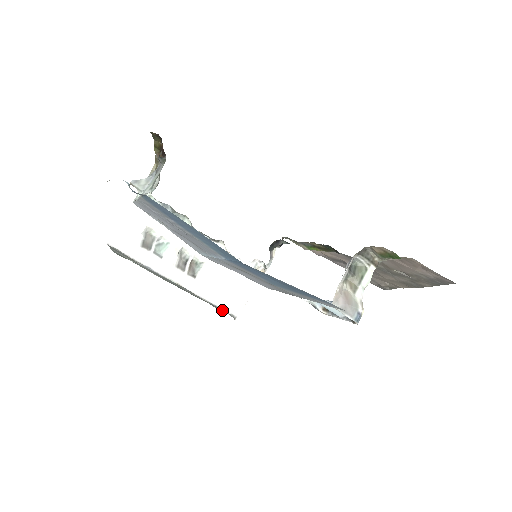
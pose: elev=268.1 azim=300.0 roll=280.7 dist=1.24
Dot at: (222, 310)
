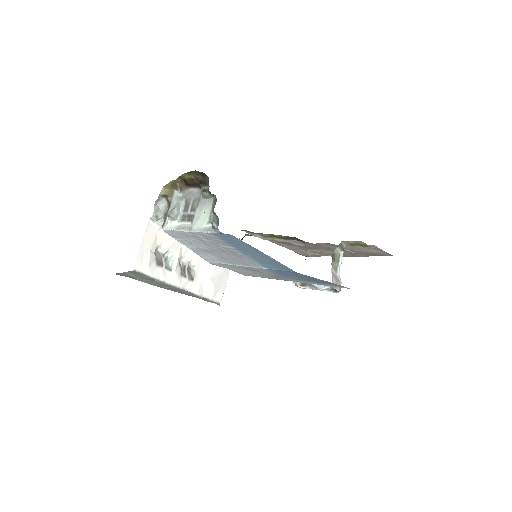
Dot at: (211, 301)
